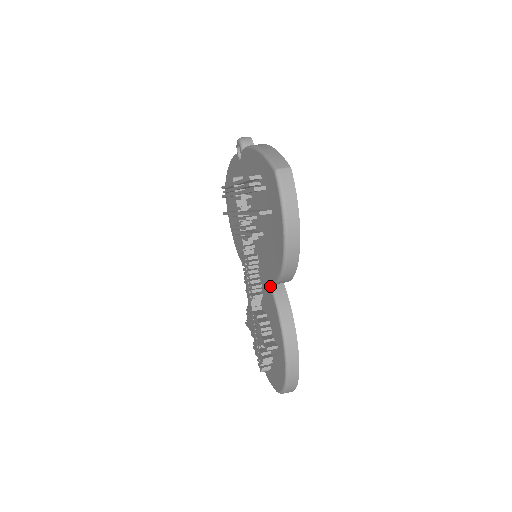
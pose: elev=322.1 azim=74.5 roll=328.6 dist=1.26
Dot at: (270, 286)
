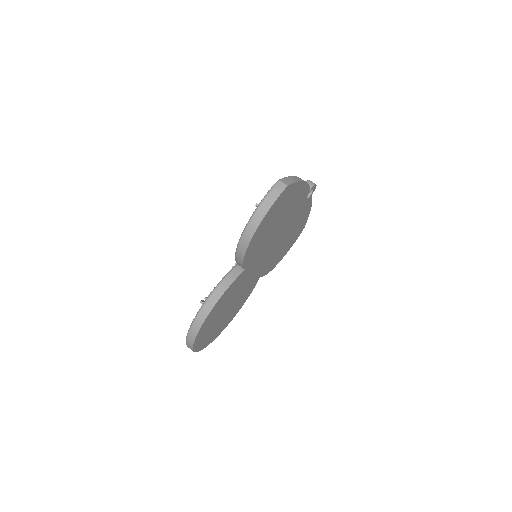
Dot at: (235, 265)
